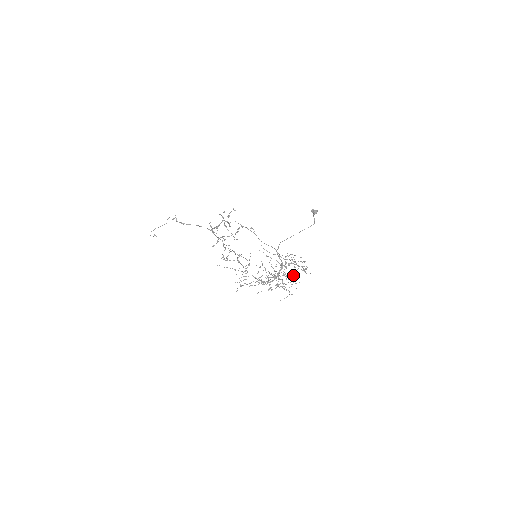
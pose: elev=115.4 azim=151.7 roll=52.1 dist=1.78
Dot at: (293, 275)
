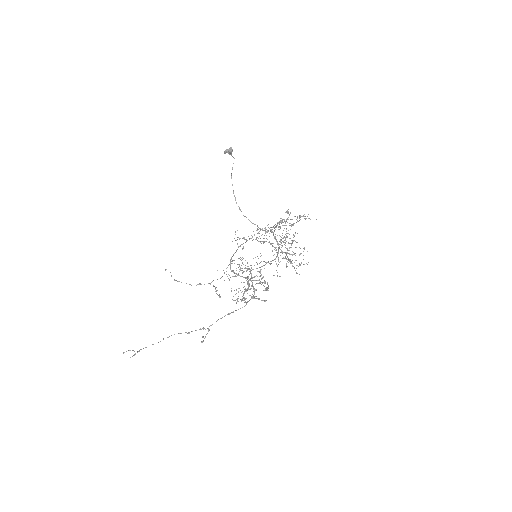
Dot at: (286, 228)
